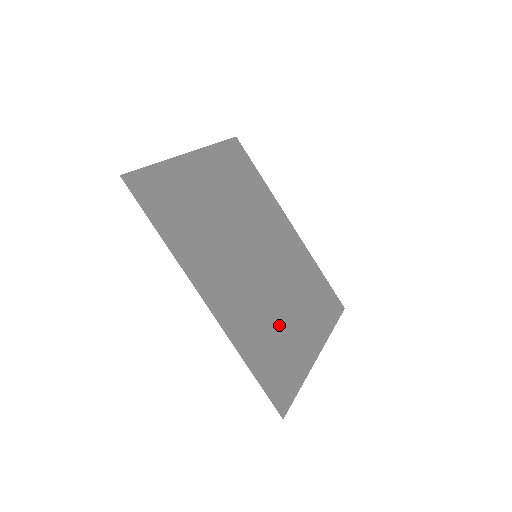
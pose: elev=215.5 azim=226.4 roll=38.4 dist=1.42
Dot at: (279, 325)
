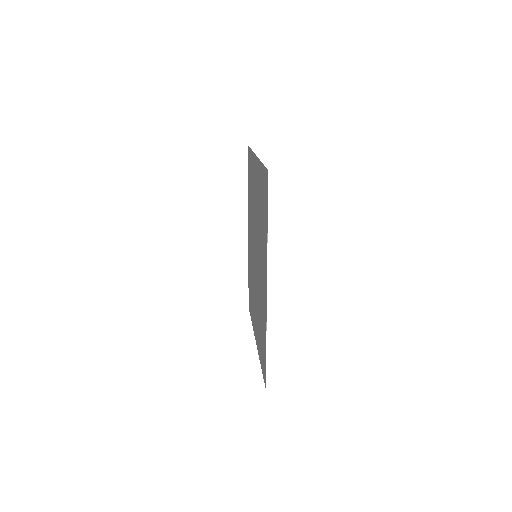
Dot at: occluded
